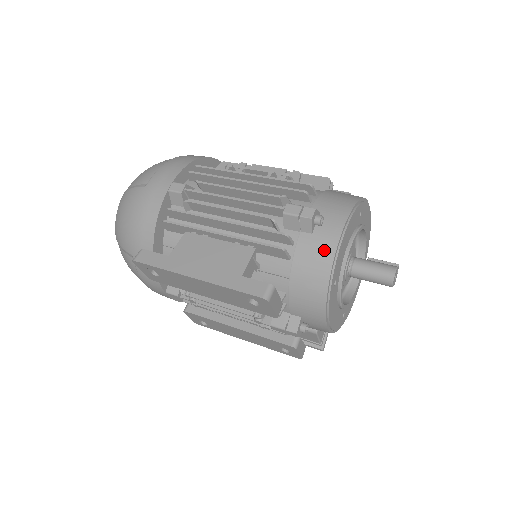
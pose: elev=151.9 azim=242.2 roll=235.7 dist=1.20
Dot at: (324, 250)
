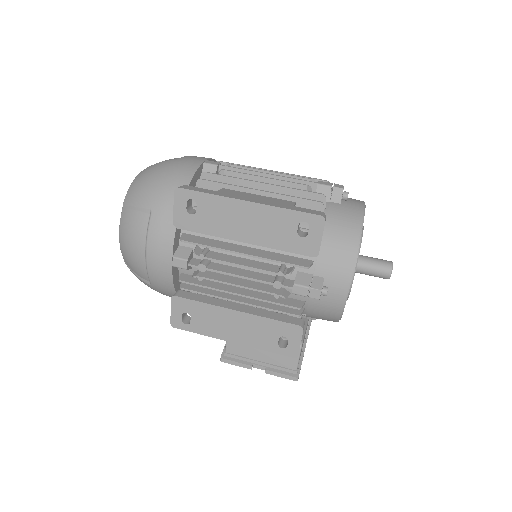
Dot at: (353, 213)
